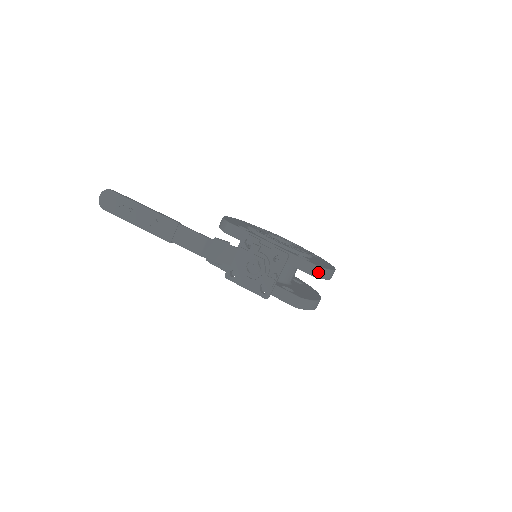
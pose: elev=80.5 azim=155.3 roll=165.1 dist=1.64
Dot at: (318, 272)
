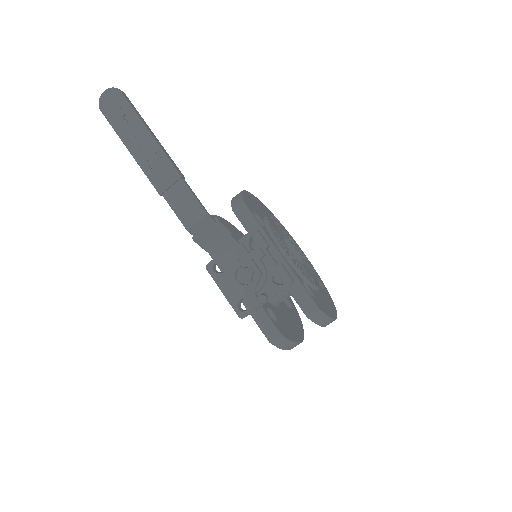
Dot at: (317, 316)
